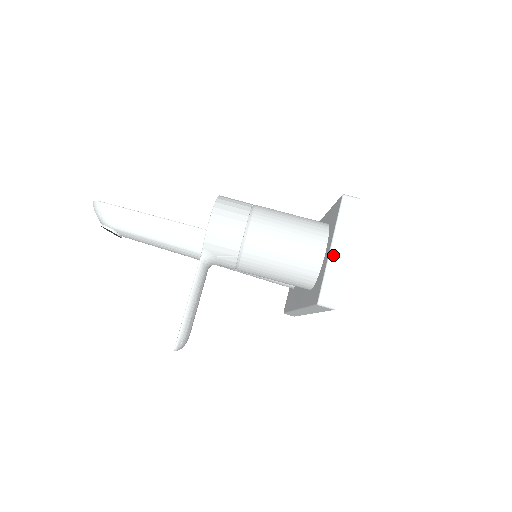
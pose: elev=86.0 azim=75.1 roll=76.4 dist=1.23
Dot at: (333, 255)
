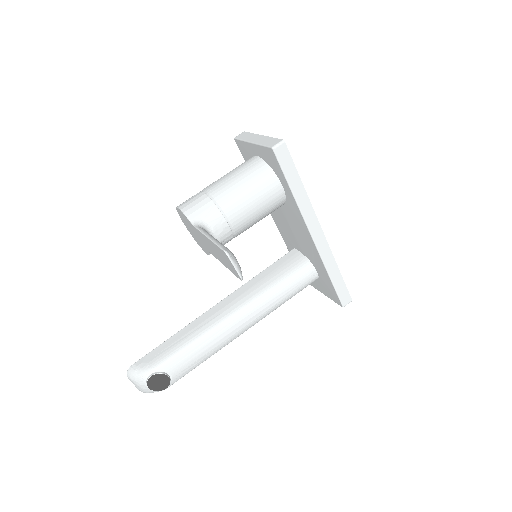
Dot at: (256, 141)
